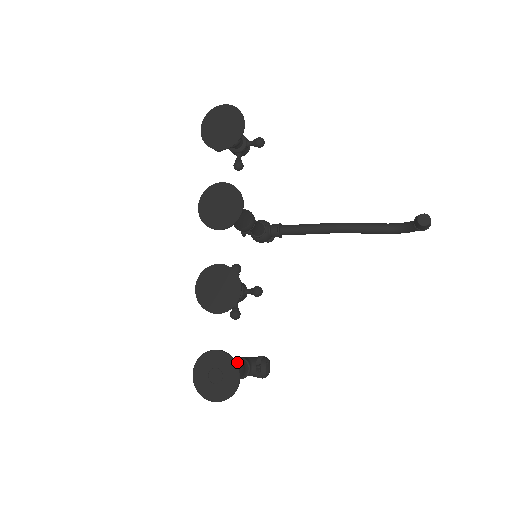
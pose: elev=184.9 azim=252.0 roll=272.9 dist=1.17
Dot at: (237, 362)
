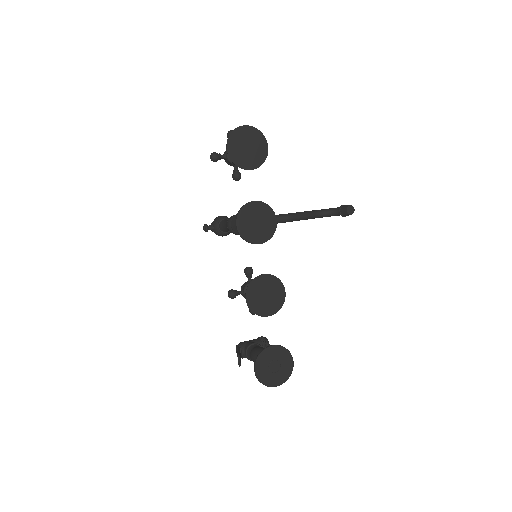
Dot at: occluded
